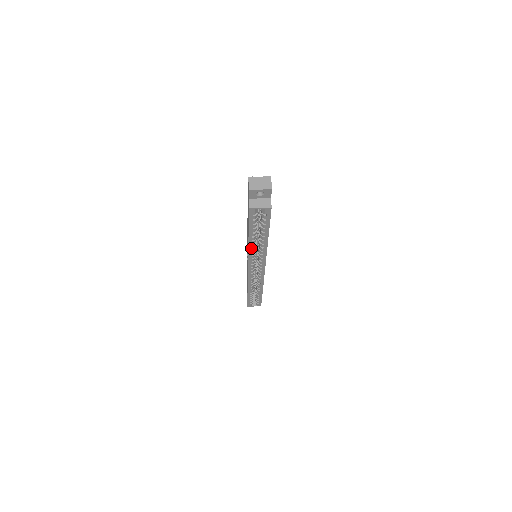
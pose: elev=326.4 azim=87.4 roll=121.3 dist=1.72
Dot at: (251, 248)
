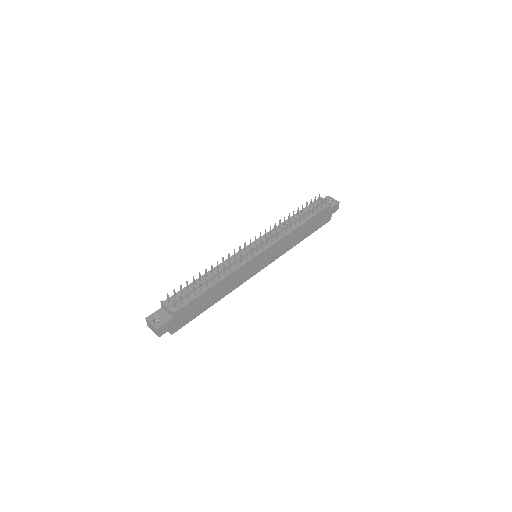
Dot at: occluded
